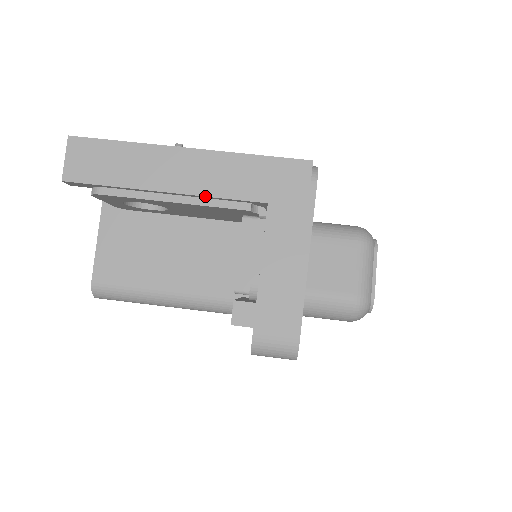
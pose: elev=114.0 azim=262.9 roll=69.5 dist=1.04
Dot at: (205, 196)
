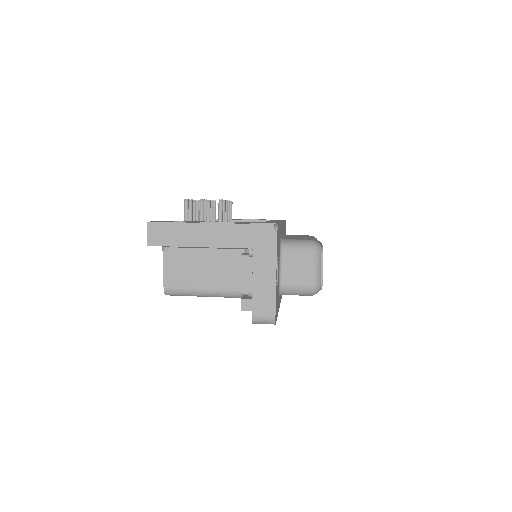
Dot at: (221, 247)
